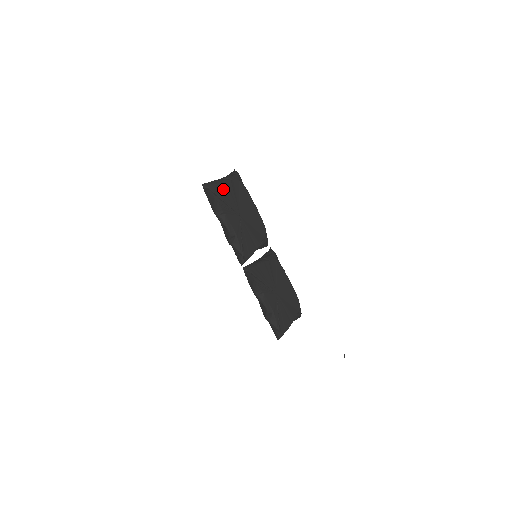
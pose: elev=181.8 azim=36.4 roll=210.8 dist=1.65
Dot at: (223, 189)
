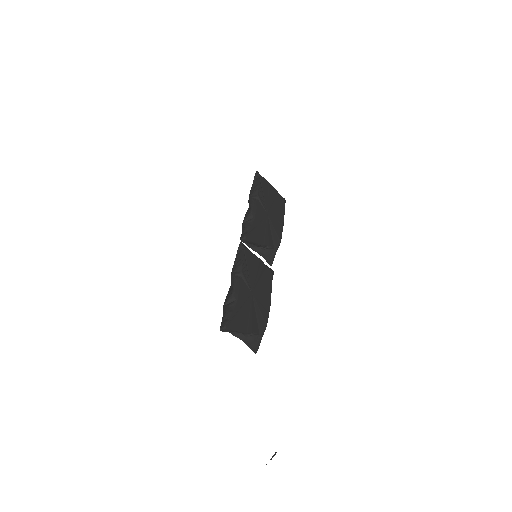
Dot at: (269, 188)
